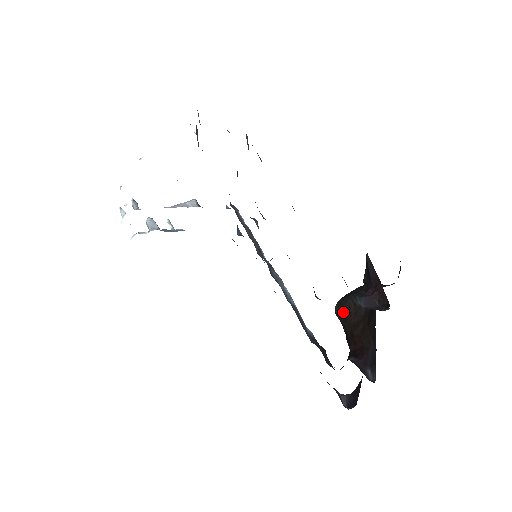
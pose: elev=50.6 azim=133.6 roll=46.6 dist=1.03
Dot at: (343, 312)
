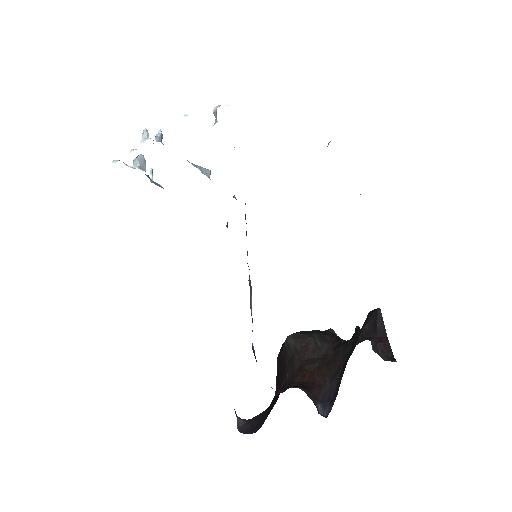
Dot at: (298, 345)
